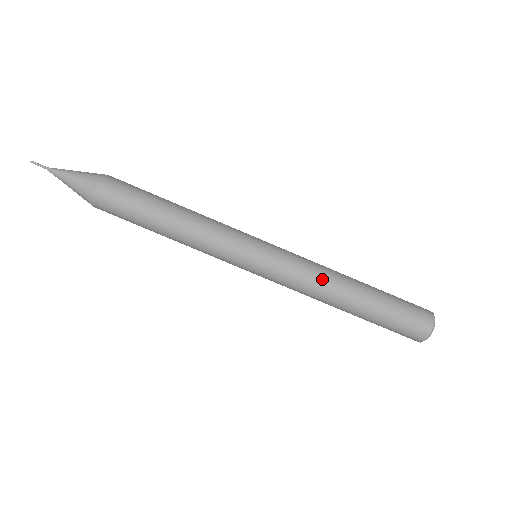
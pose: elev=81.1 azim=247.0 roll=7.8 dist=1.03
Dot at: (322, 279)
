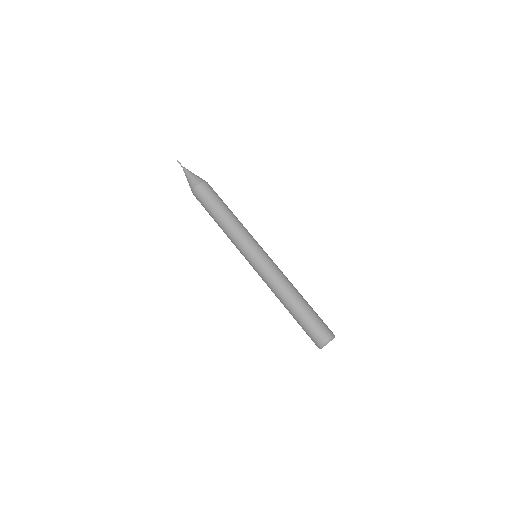
Dot at: (284, 281)
